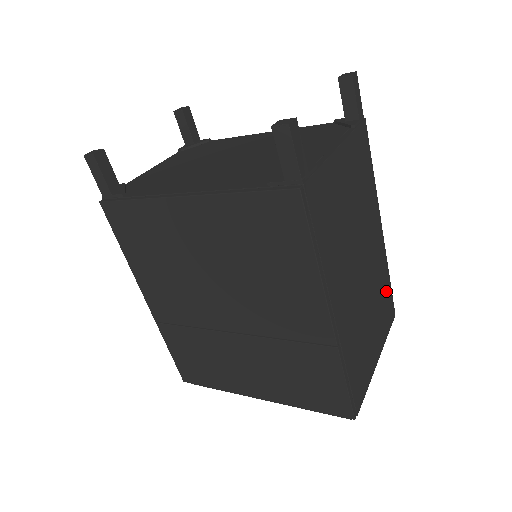
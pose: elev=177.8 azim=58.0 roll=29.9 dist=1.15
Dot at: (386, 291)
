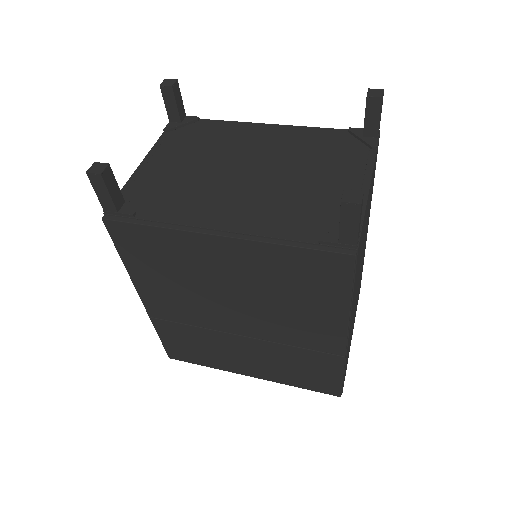
Dot at: occluded
